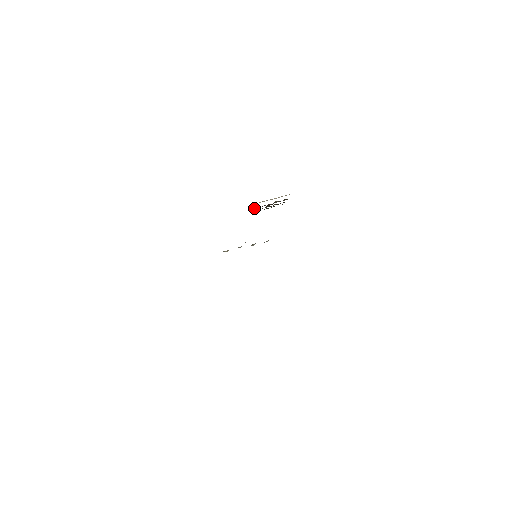
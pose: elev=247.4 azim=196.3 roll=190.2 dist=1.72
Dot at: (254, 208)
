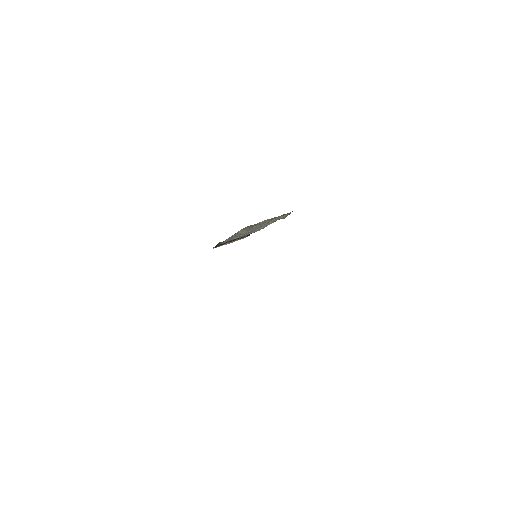
Dot at: occluded
